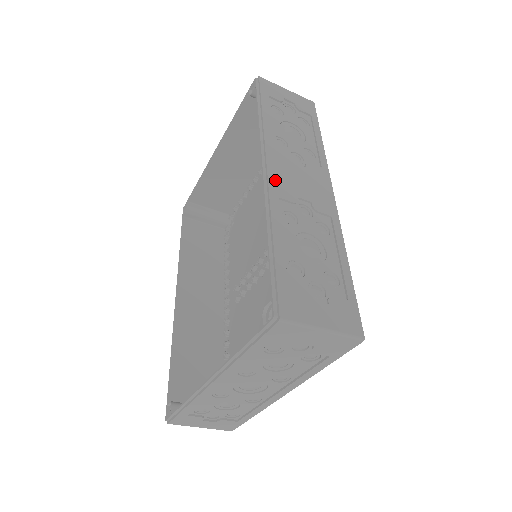
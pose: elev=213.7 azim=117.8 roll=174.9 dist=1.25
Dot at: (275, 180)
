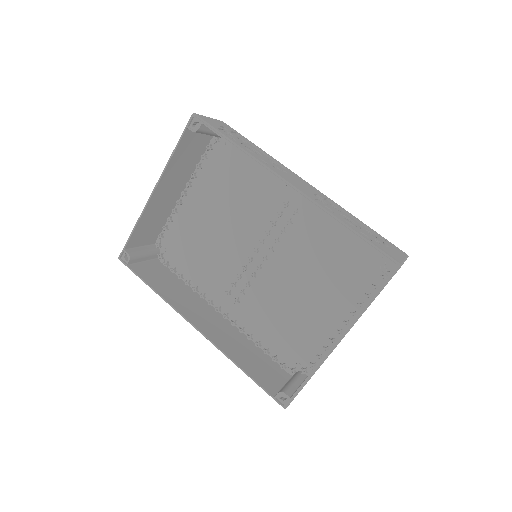
Dot at: (300, 189)
